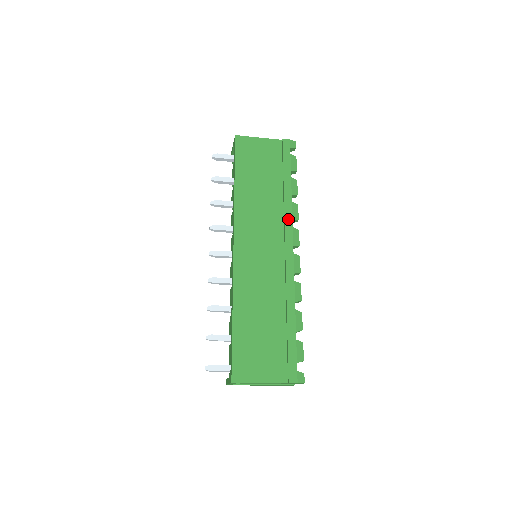
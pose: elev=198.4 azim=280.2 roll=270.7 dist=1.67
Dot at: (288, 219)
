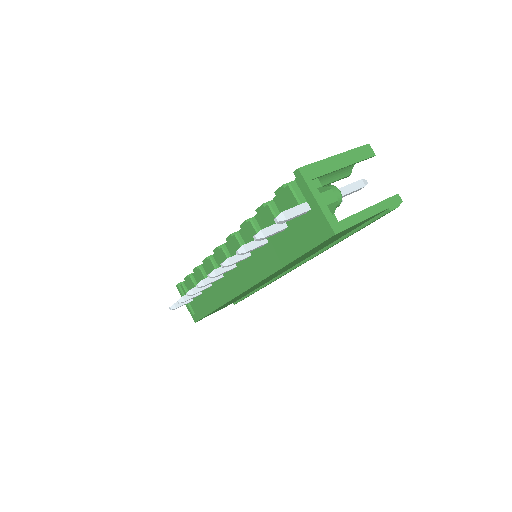
Dot at: occluded
